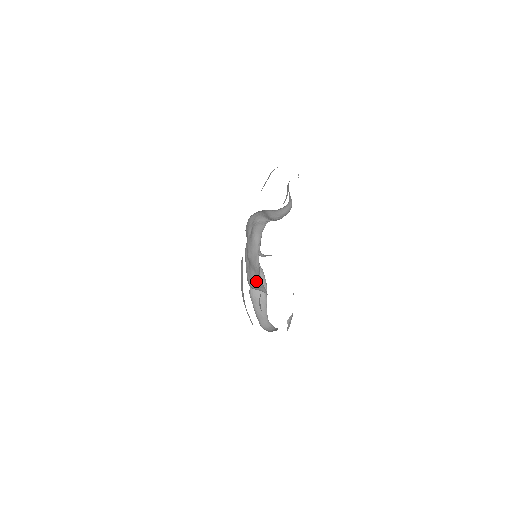
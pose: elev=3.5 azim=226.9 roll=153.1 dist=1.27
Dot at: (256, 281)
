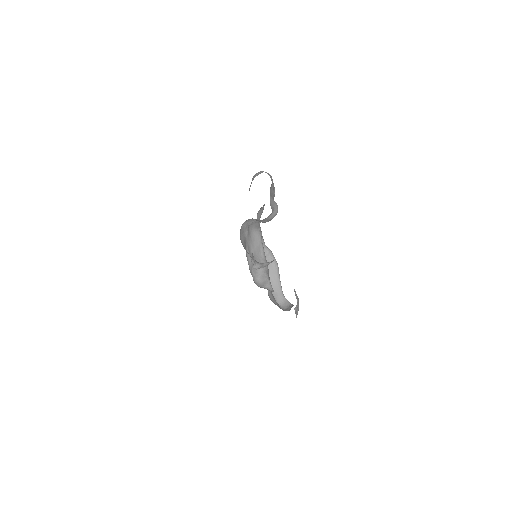
Dot at: (262, 275)
